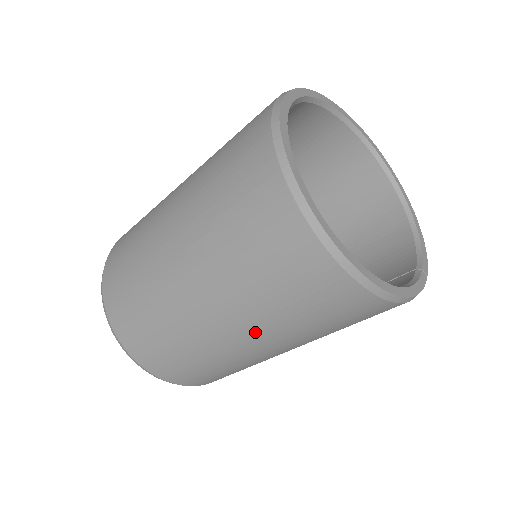
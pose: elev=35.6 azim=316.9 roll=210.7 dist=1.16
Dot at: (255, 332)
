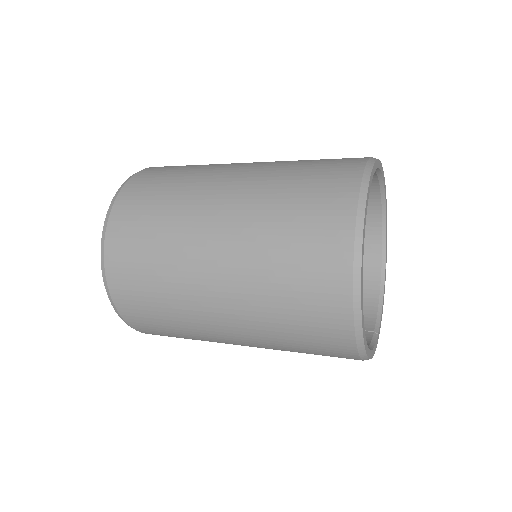
Dot at: (245, 330)
